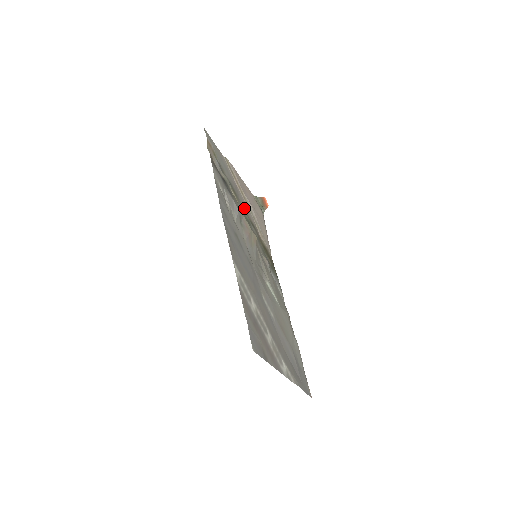
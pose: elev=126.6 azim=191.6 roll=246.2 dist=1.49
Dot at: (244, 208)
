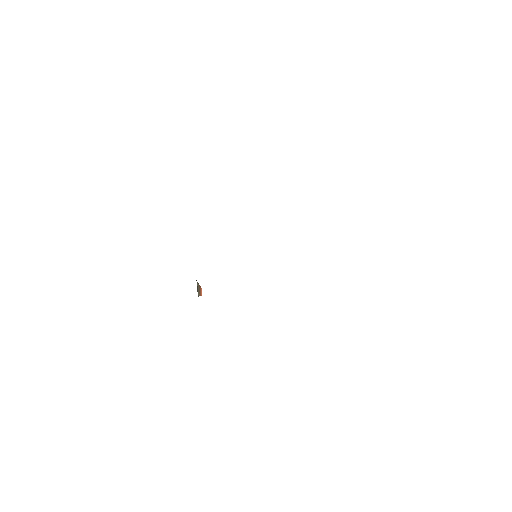
Dot at: occluded
